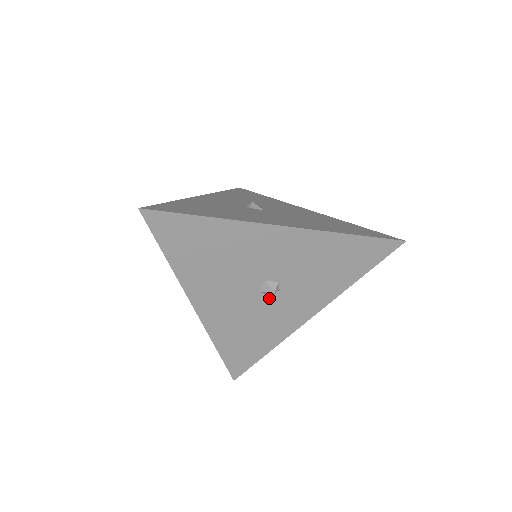
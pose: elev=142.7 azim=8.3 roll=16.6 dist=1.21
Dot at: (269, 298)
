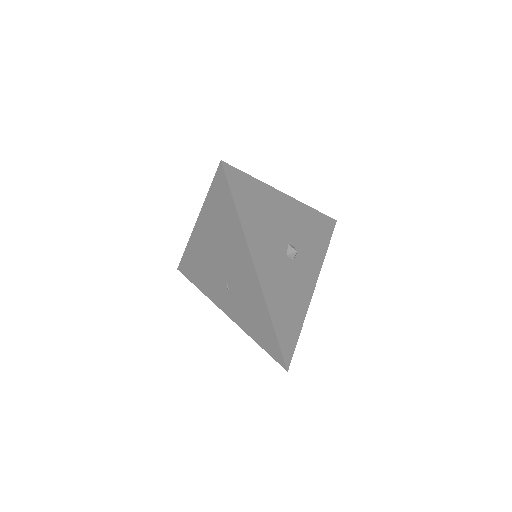
Dot at: (292, 263)
